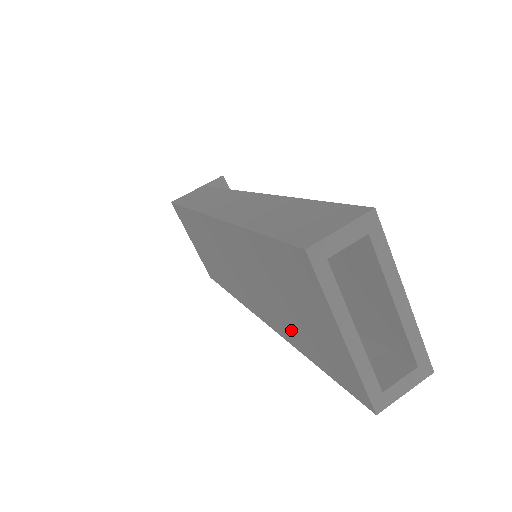
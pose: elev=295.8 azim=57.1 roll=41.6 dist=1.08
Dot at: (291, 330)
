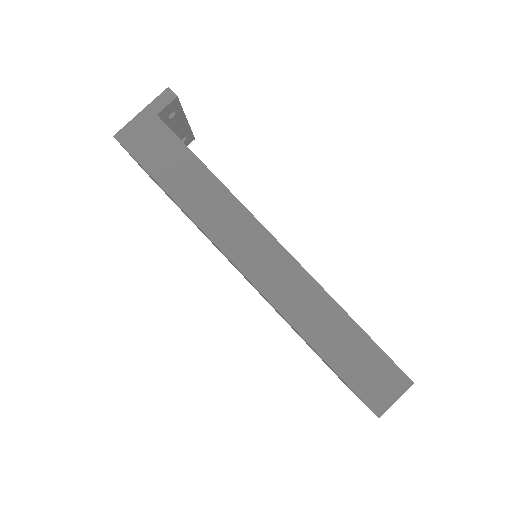
Dot at: occluded
